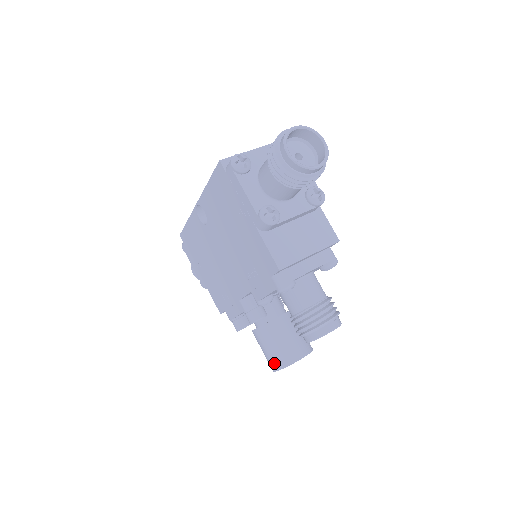
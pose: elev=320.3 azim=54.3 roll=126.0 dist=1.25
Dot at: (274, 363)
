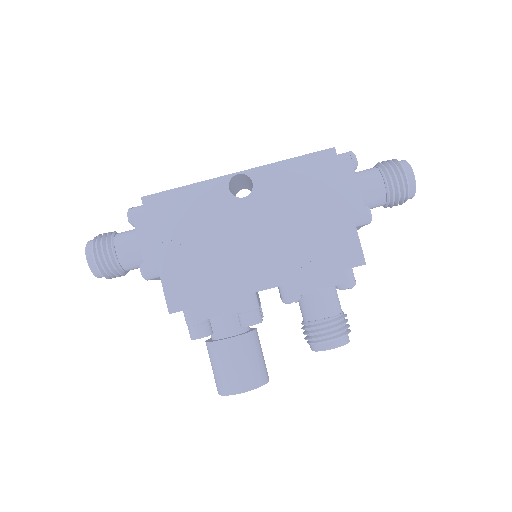
Dot at: (247, 381)
